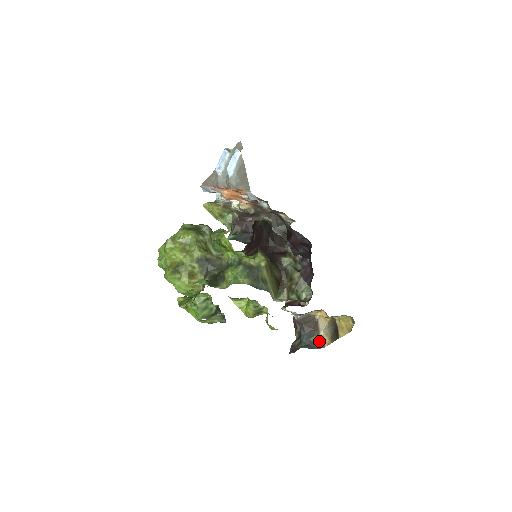
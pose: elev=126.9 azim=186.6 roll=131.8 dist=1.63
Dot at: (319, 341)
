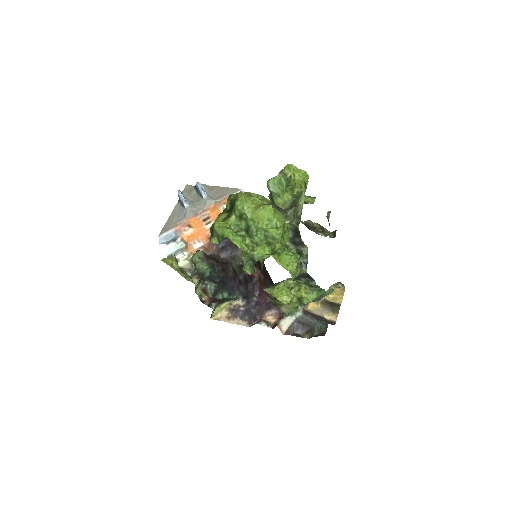
Dot at: (328, 322)
